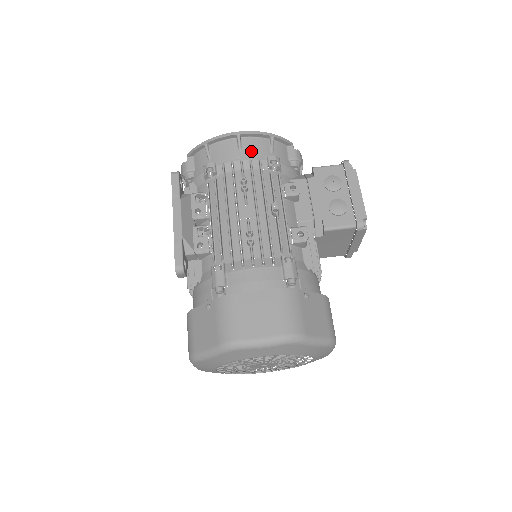
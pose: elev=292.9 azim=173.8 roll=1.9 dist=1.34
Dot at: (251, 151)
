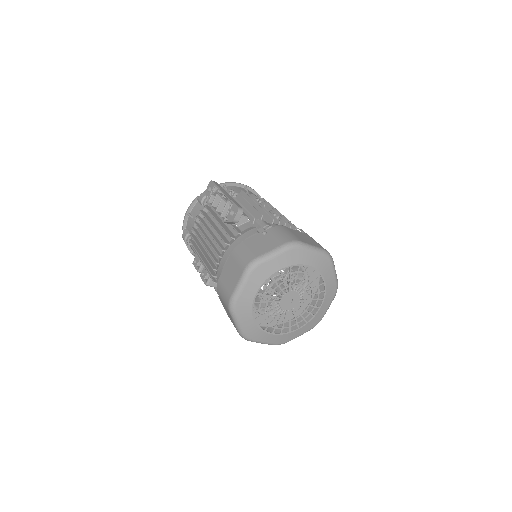
Dot at: occluded
